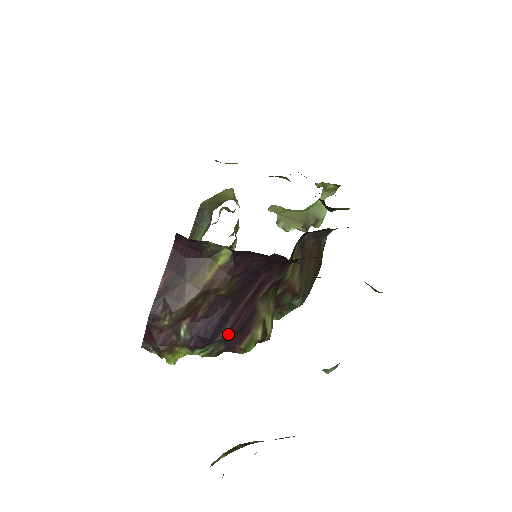
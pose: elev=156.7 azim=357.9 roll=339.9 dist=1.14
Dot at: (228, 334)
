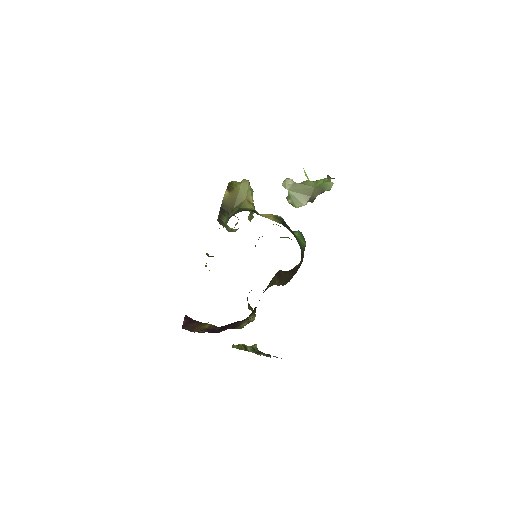
Dot at: occluded
